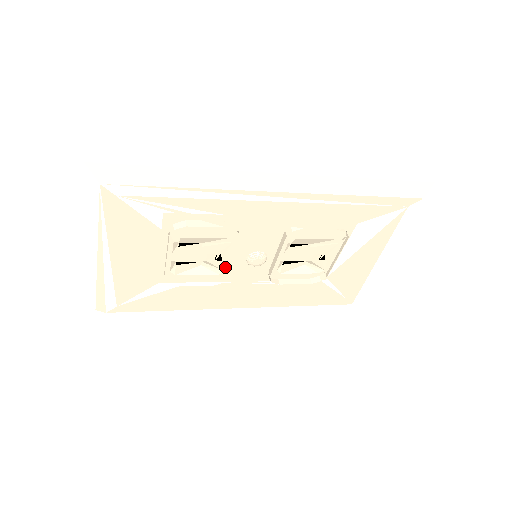
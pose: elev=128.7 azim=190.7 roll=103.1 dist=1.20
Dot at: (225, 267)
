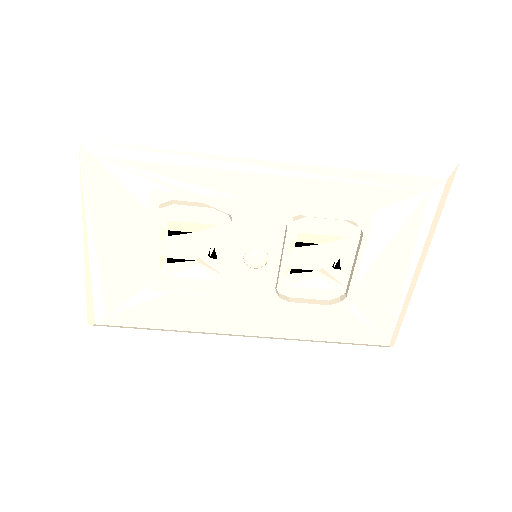
Dot at: occluded
